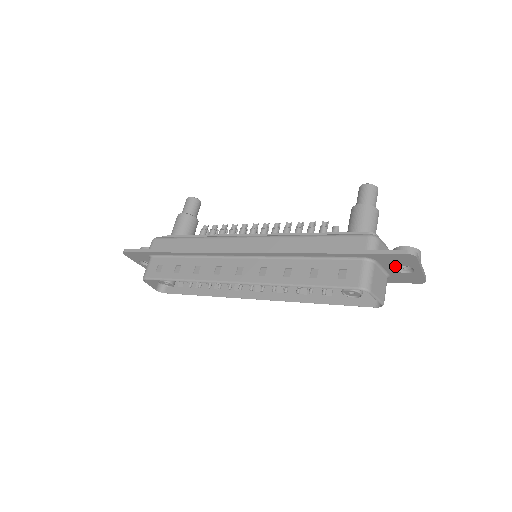
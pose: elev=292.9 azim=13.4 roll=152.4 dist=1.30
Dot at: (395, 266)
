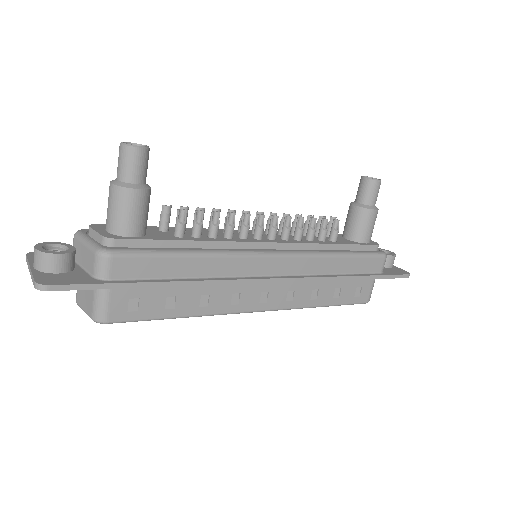
Dot at: occluded
